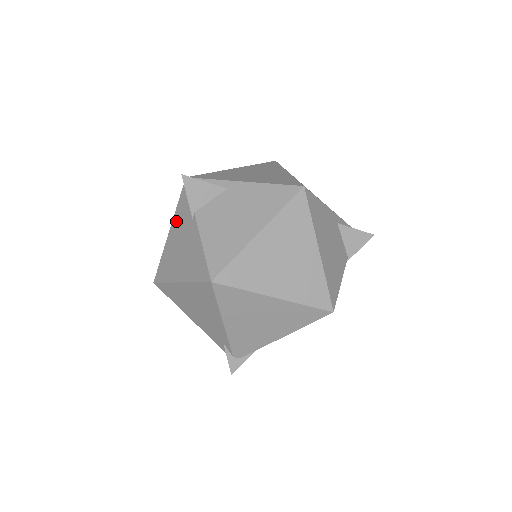
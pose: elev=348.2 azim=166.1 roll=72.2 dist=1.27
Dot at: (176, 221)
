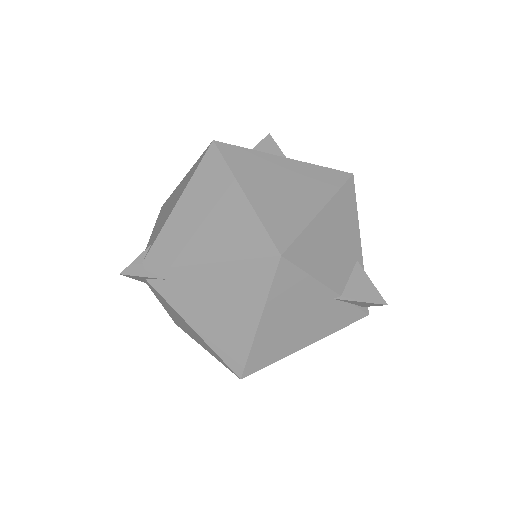
Dot at: occluded
